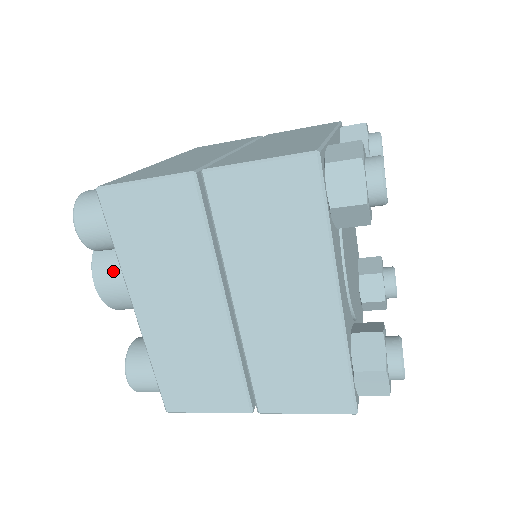
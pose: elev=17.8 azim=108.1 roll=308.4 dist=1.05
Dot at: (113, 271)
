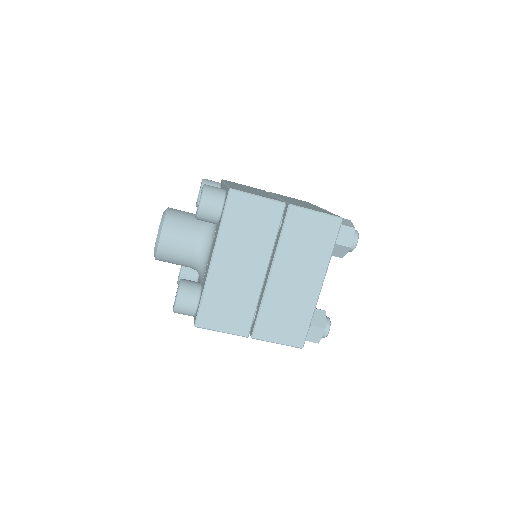
Dot at: (178, 233)
